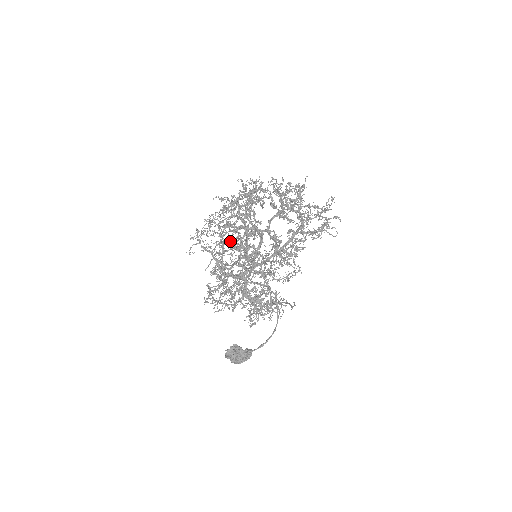
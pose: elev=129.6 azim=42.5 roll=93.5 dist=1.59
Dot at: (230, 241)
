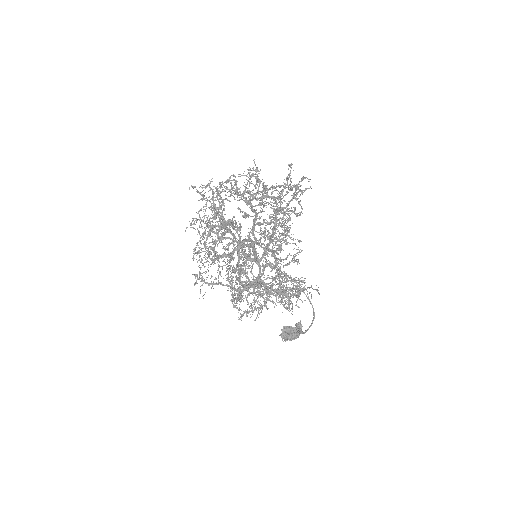
Dot at: occluded
